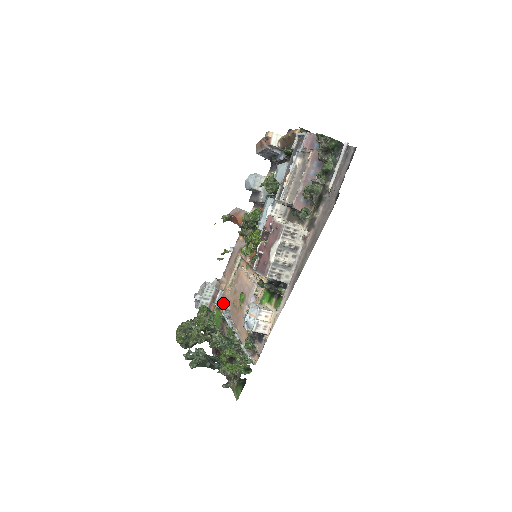
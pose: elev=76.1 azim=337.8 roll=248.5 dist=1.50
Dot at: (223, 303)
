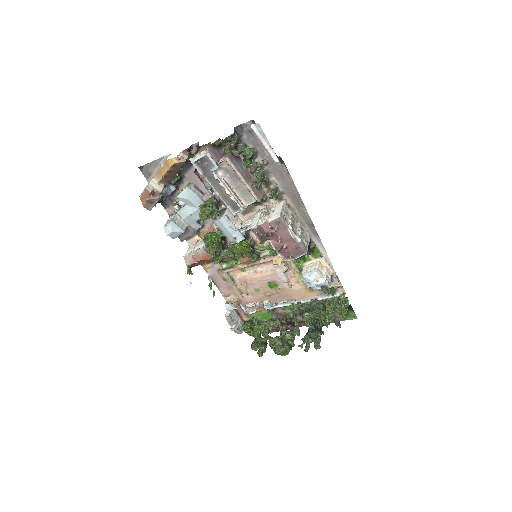
Dot at: (254, 306)
